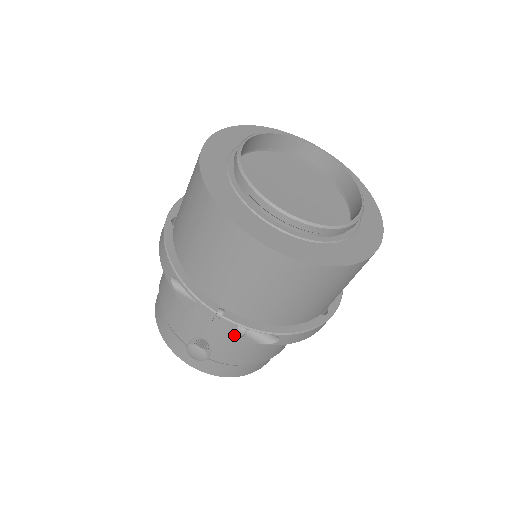
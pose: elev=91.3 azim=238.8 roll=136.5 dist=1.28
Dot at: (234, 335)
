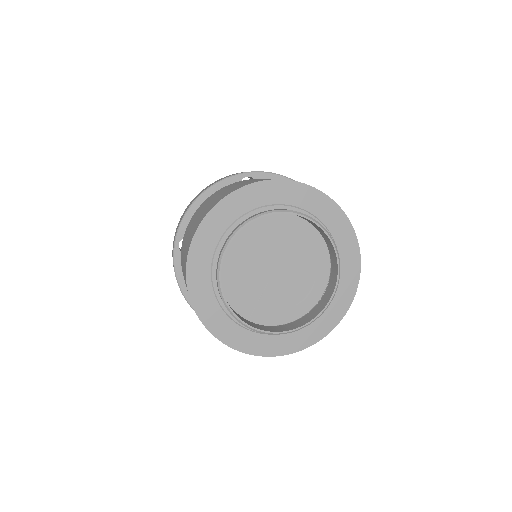
Dot at: occluded
